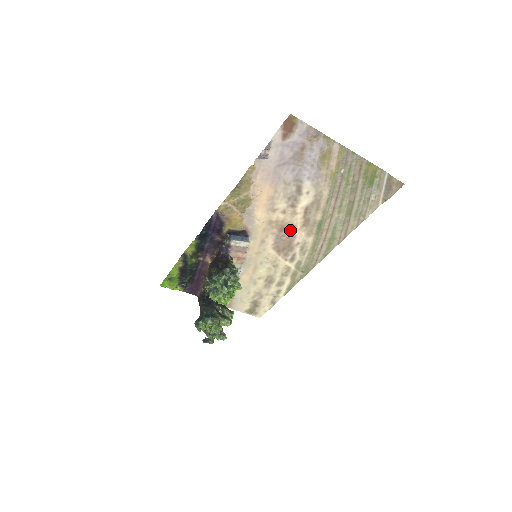
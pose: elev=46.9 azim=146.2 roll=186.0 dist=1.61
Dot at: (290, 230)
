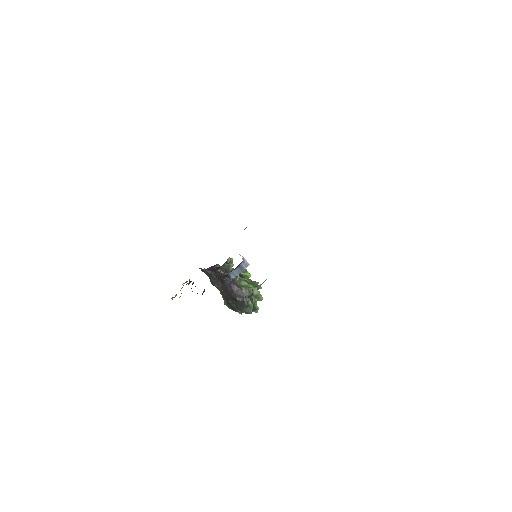
Dot at: occluded
